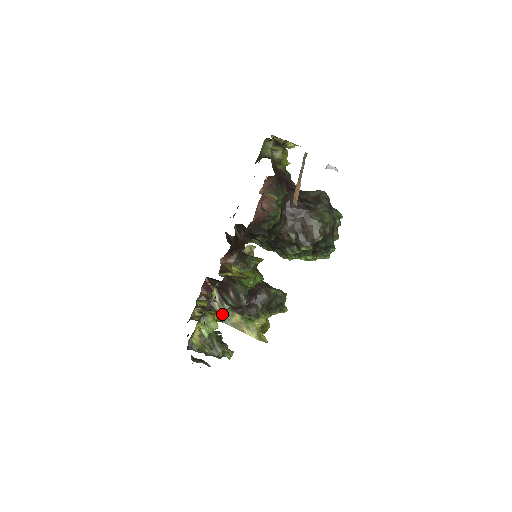
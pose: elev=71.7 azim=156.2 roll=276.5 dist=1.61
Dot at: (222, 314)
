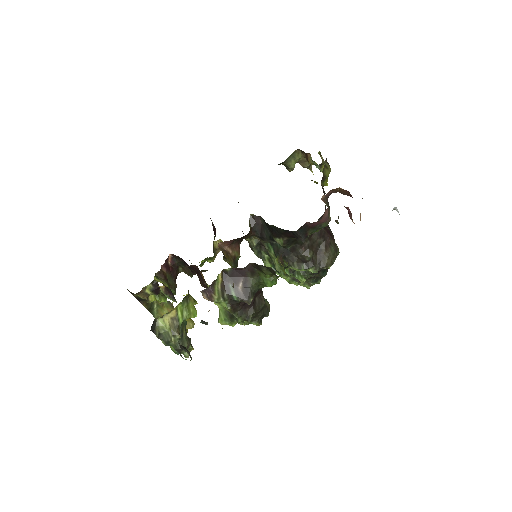
Dot at: (153, 302)
